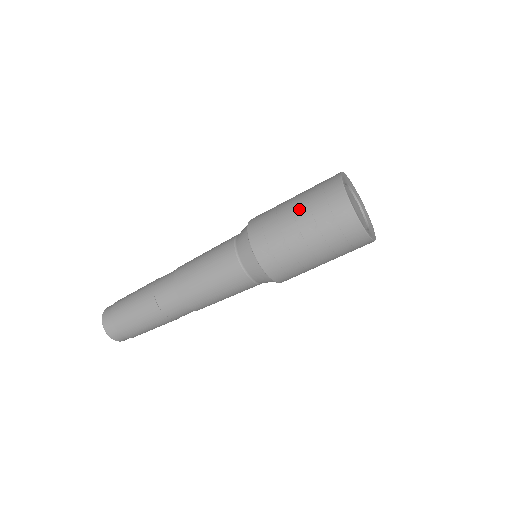
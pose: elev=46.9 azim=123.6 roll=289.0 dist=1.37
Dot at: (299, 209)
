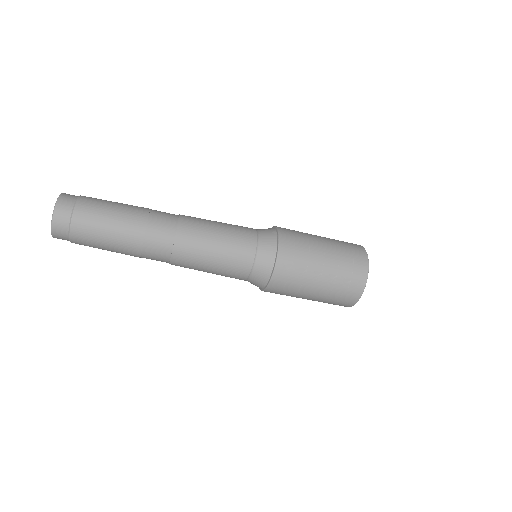
Dot at: (330, 255)
